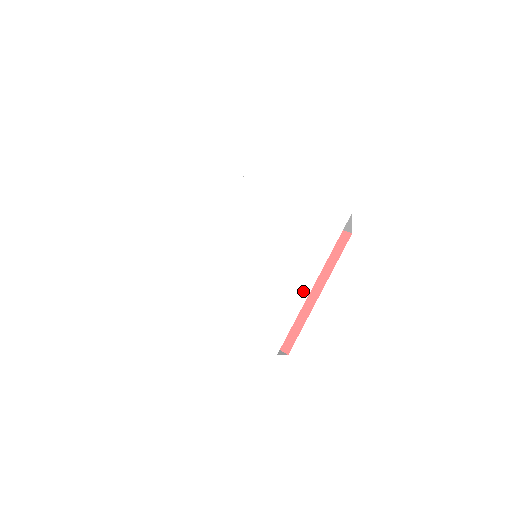
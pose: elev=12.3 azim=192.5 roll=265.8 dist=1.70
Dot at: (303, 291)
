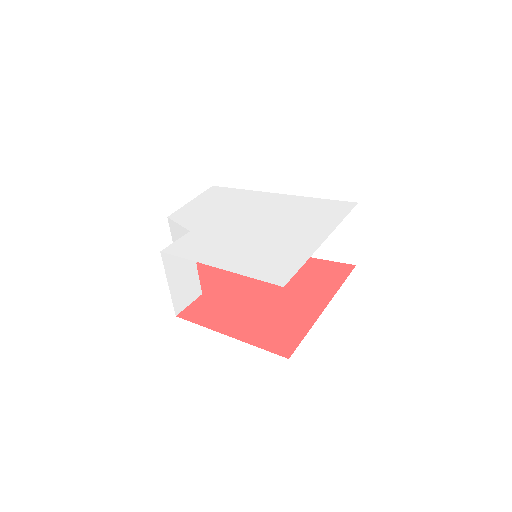
Dot at: (314, 244)
